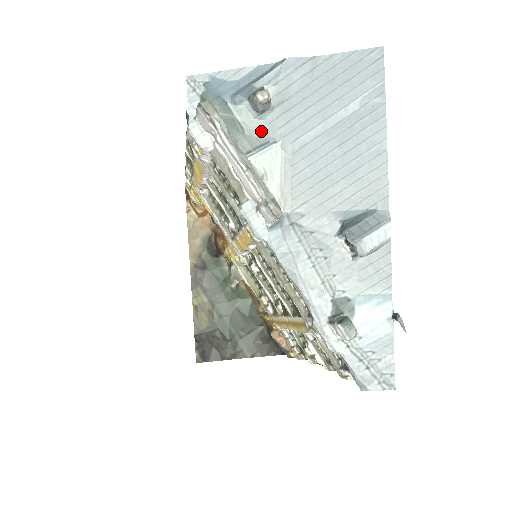
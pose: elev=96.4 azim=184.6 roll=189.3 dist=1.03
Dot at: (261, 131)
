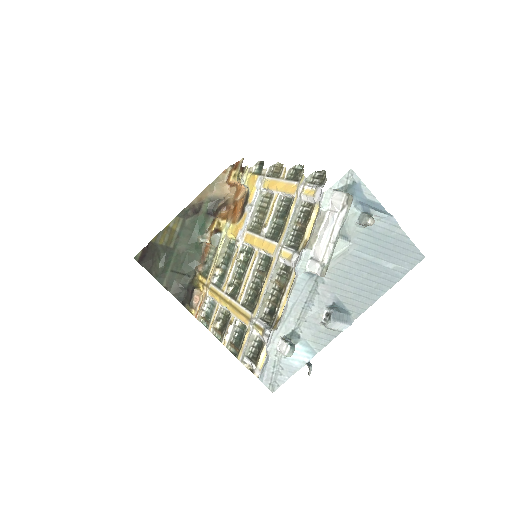
Dot at: (350, 230)
